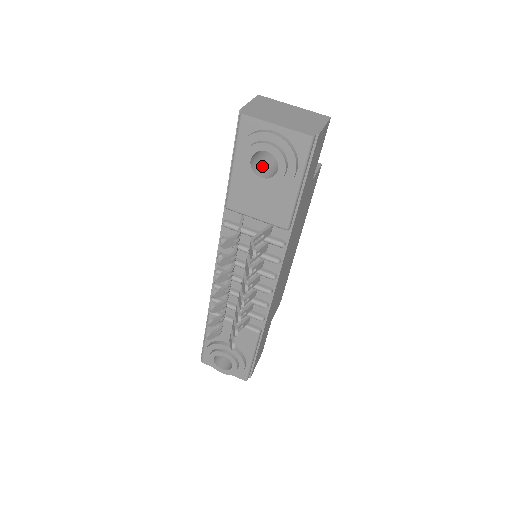
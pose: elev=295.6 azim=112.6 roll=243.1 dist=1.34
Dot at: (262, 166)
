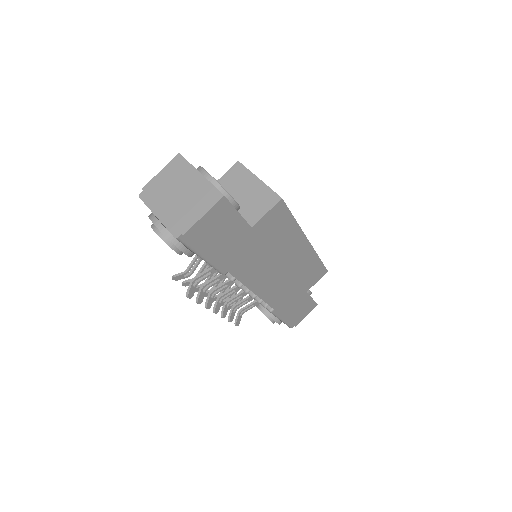
Dot at: occluded
